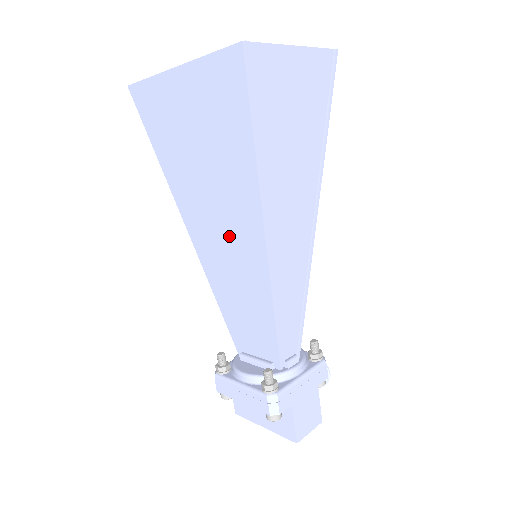
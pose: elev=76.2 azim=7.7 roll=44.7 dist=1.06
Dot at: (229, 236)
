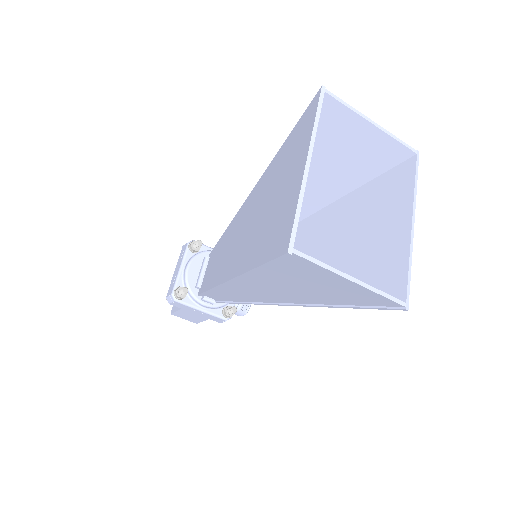
Dot at: (238, 241)
